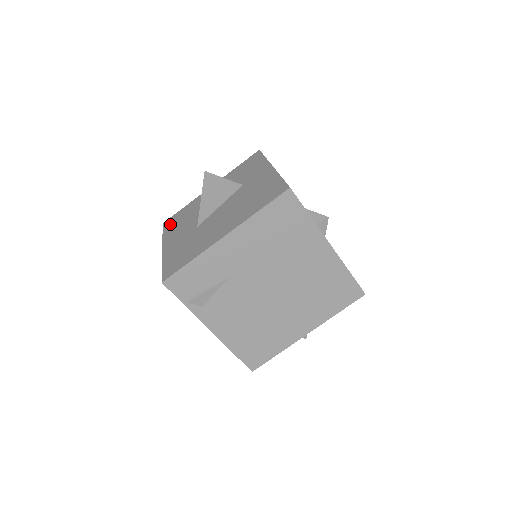
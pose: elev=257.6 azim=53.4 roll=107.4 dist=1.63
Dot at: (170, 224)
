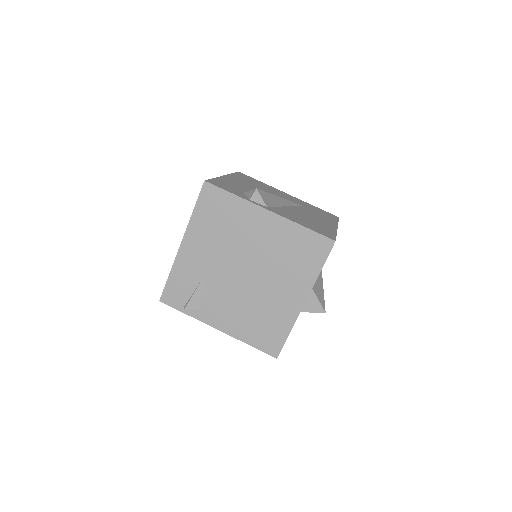
Dot at: occluded
